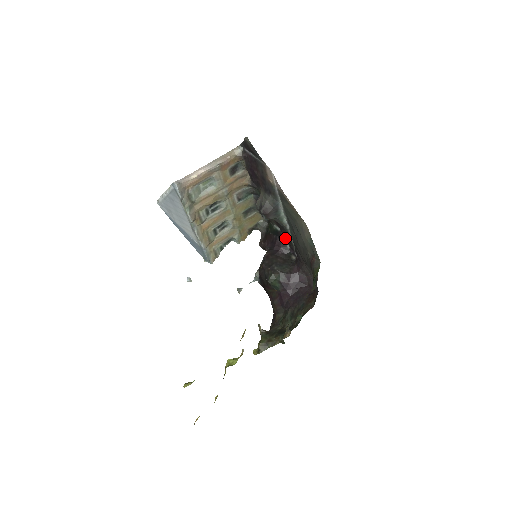
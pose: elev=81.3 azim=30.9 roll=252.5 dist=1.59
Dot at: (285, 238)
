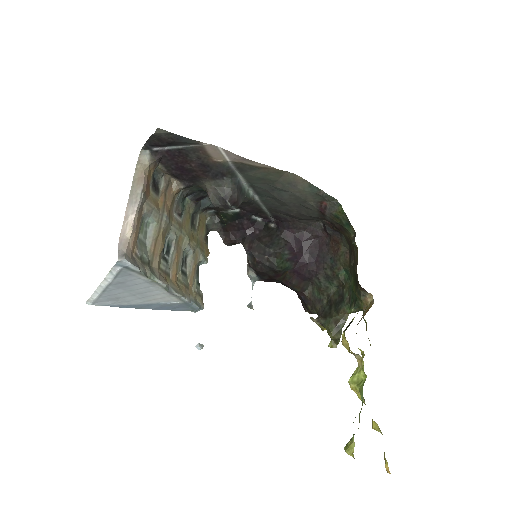
Dot at: (252, 213)
